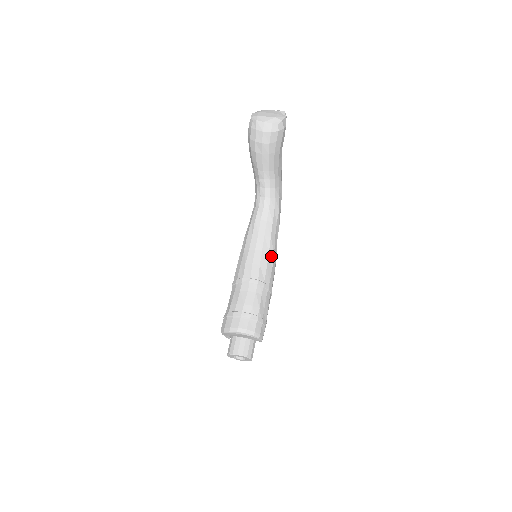
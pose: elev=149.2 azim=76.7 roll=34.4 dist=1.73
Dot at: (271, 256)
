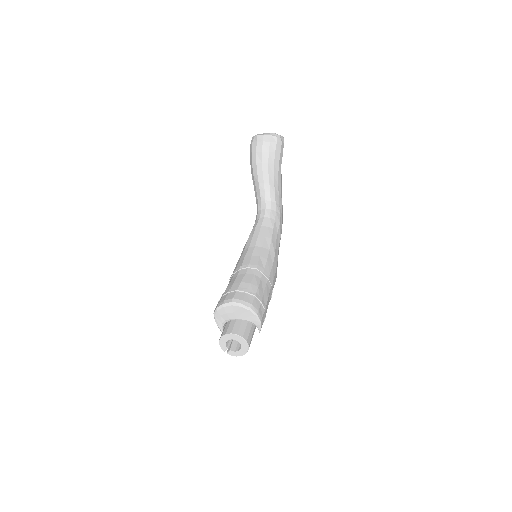
Dot at: (272, 254)
